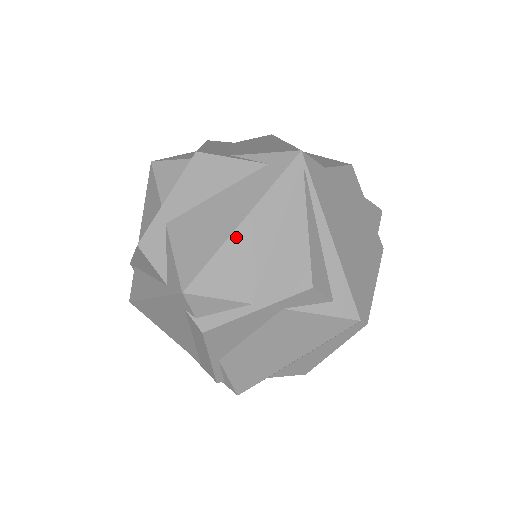
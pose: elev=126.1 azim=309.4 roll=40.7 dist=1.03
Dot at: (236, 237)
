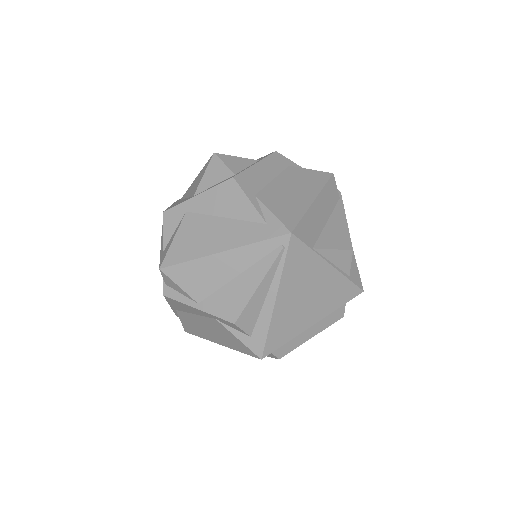
Dot at: (211, 259)
